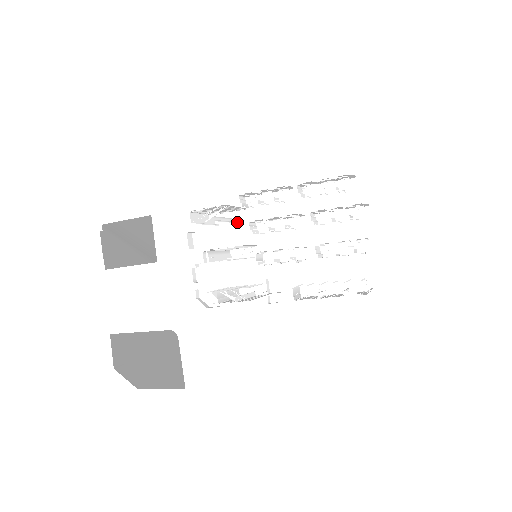
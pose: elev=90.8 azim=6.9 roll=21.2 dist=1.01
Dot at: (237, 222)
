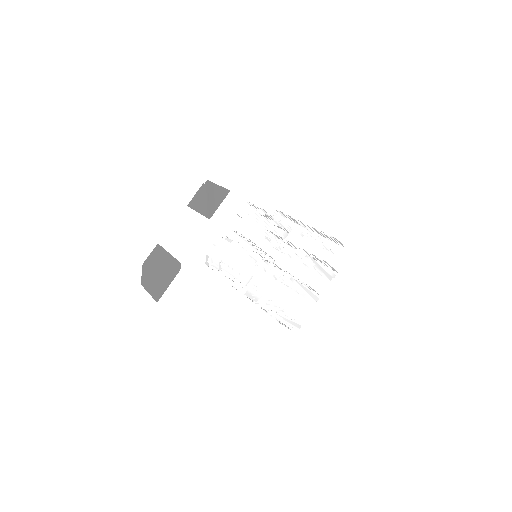
Dot at: occluded
